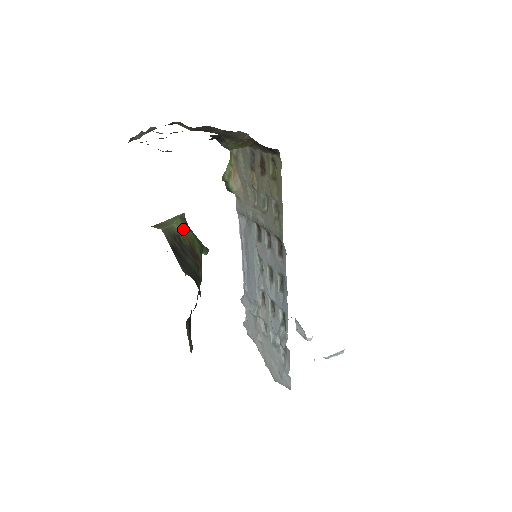
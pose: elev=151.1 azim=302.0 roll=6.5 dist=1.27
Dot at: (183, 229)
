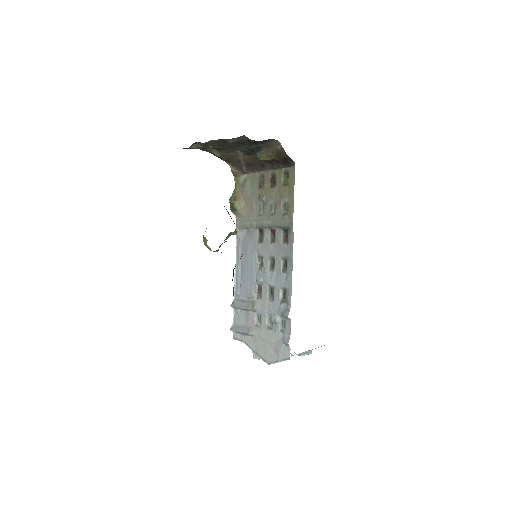
Dot at: occluded
